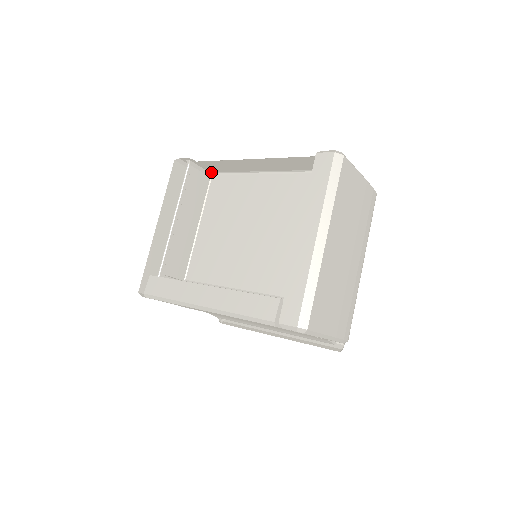
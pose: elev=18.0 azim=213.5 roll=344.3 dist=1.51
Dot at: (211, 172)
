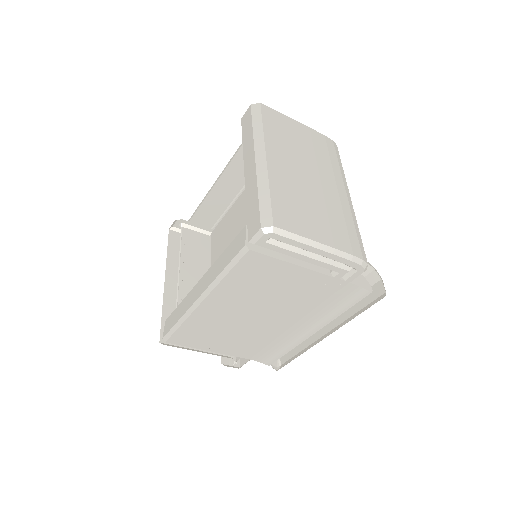
Dot at: (207, 229)
